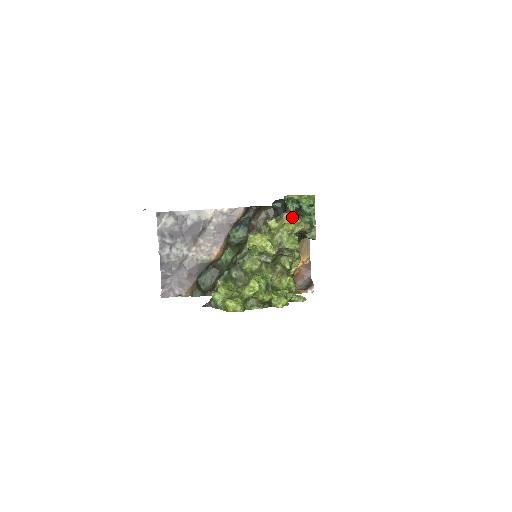
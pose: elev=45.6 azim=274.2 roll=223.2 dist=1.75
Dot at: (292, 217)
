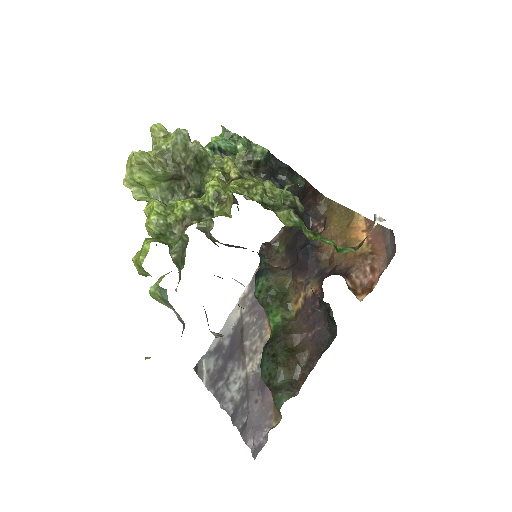
Dot at: occluded
